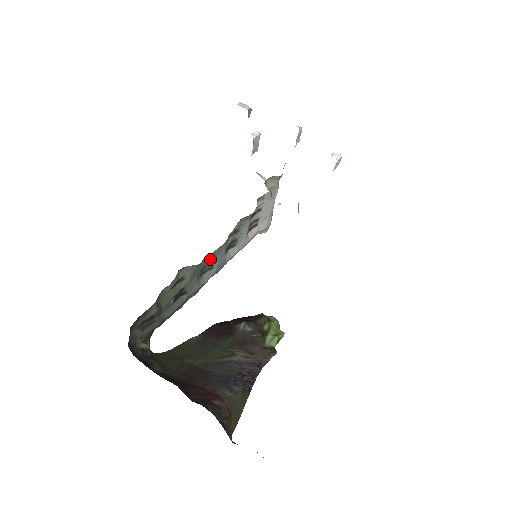
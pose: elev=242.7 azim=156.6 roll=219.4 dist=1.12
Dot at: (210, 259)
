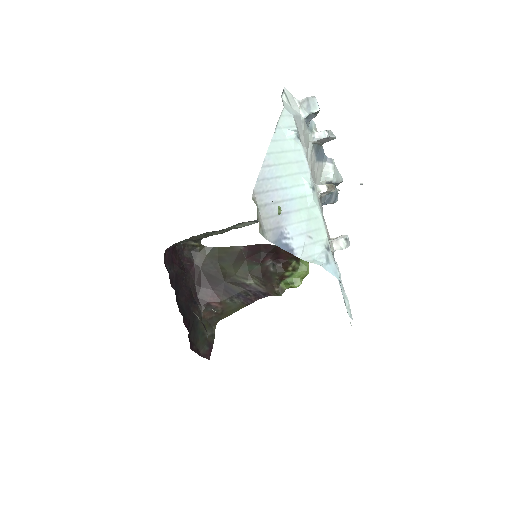
Dot at: occluded
